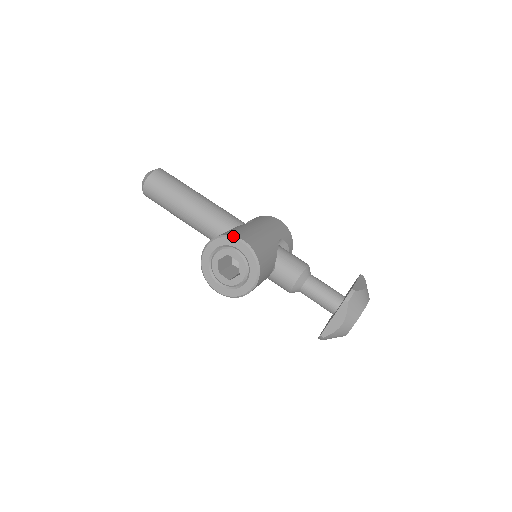
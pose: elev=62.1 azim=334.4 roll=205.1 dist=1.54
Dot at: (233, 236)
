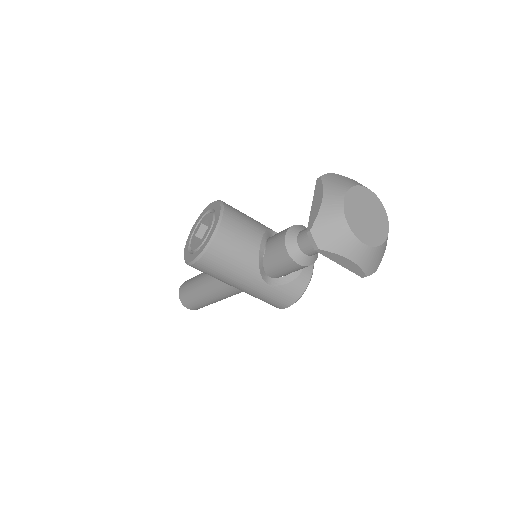
Dot at: occluded
